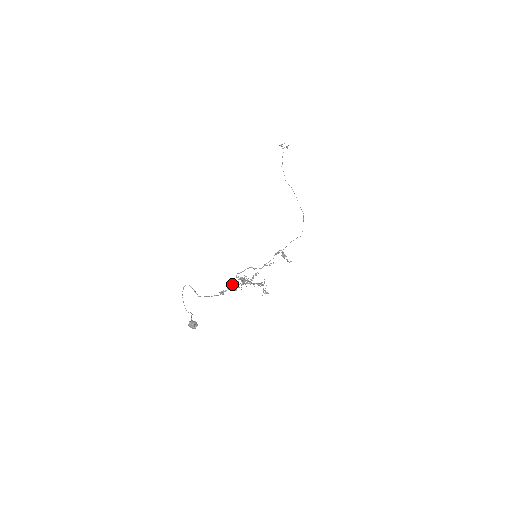
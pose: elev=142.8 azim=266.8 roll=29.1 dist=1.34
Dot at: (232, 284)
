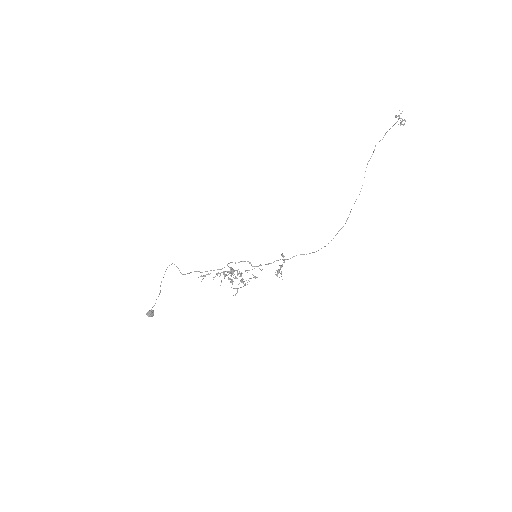
Dot at: (220, 269)
